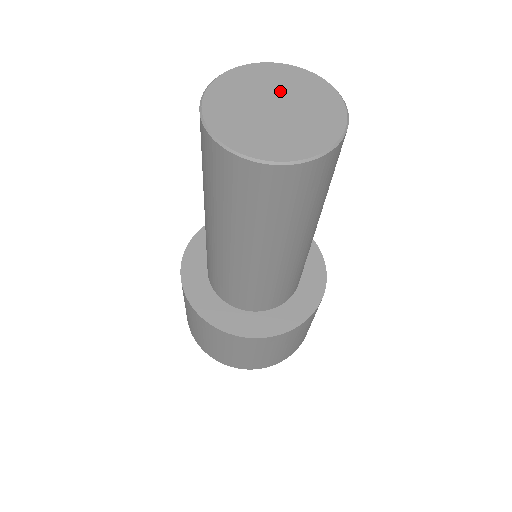
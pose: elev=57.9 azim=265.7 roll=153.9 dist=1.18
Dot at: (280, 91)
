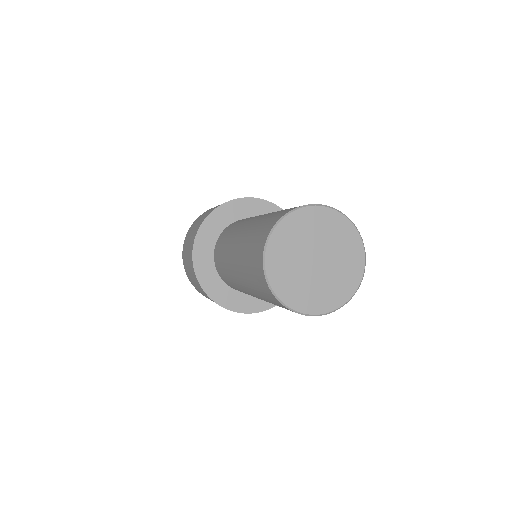
Dot at: (330, 246)
